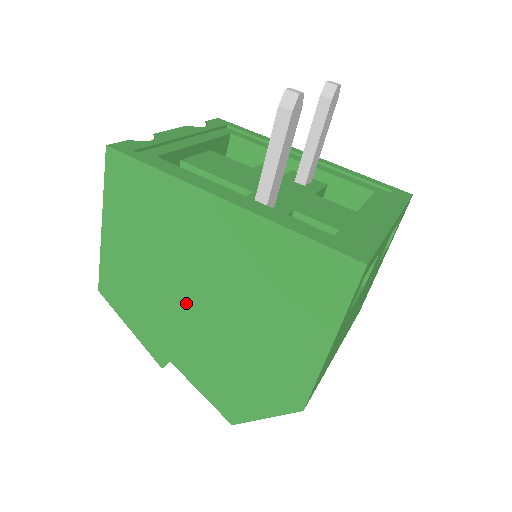
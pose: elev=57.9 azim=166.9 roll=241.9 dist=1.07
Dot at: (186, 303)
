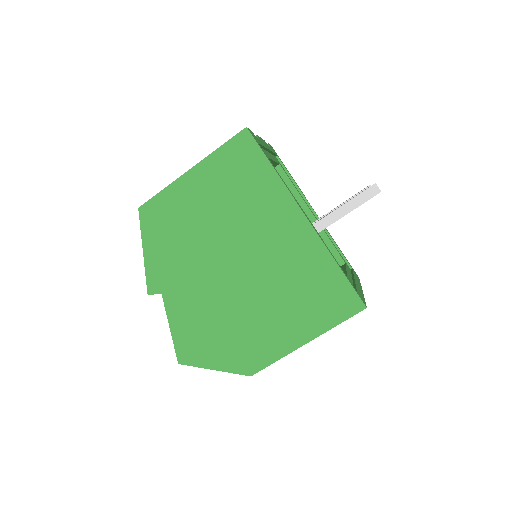
Dot at: (217, 261)
